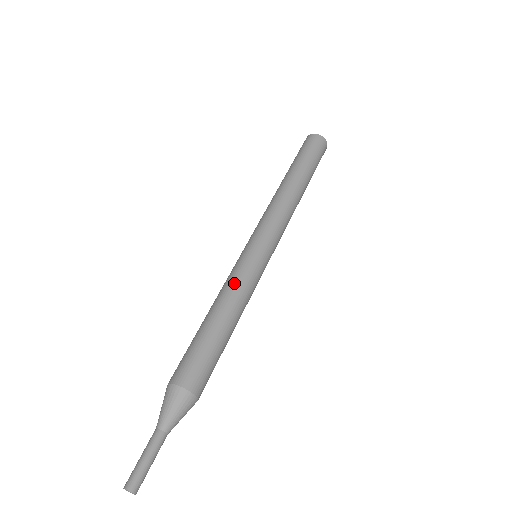
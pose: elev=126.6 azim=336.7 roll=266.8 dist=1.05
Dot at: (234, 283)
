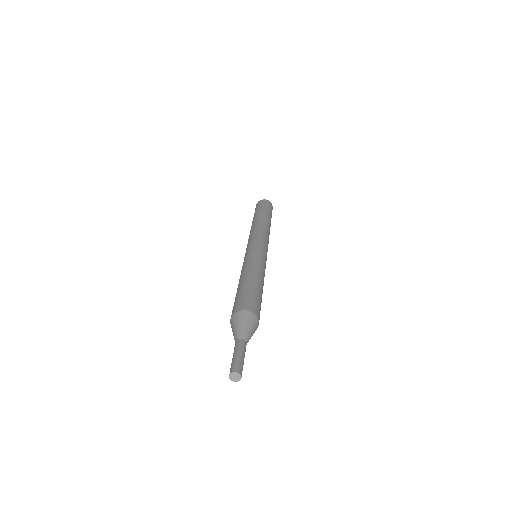
Dot at: (262, 265)
